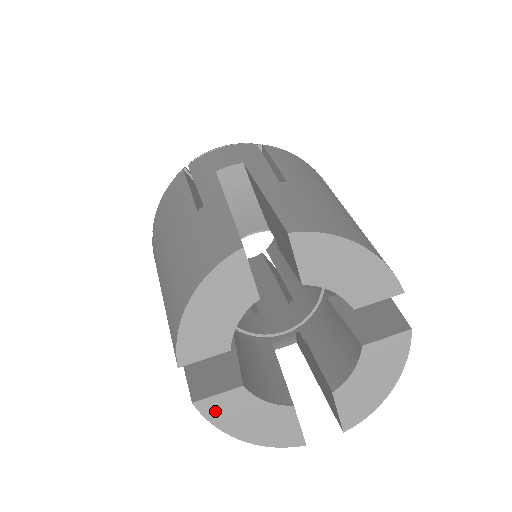
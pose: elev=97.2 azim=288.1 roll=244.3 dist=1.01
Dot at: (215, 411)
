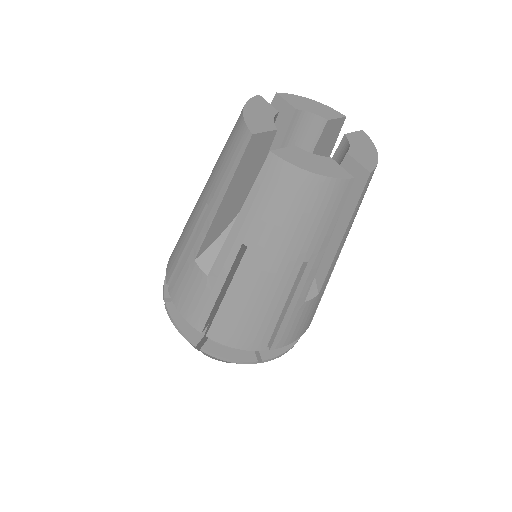
Dot at: (286, 156)
